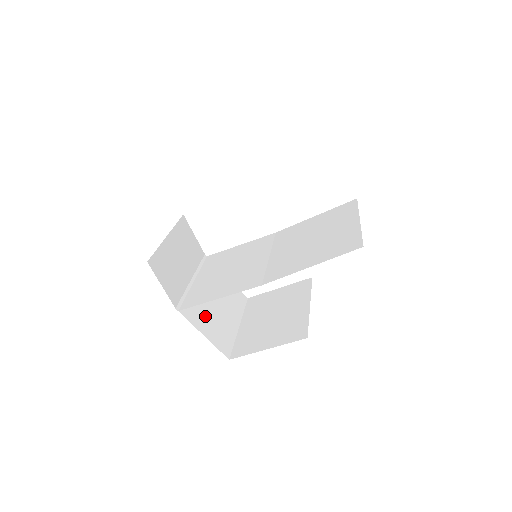
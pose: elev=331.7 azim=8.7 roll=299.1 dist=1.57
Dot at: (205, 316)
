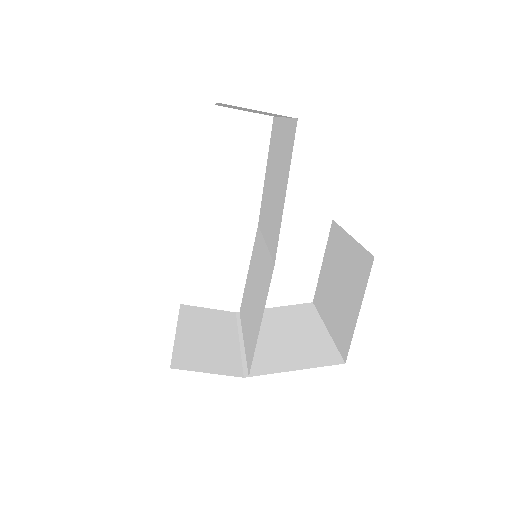
Dot at: (282, 355)
